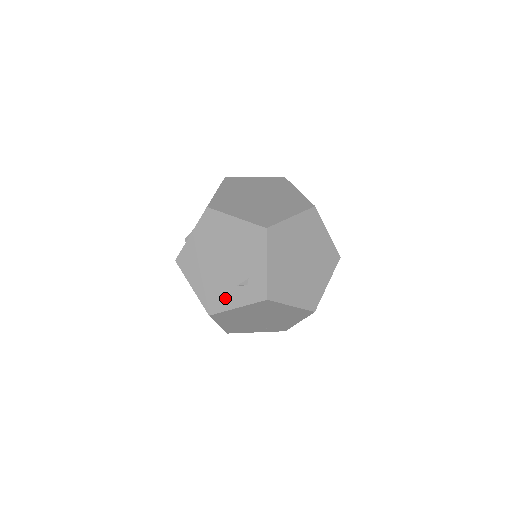
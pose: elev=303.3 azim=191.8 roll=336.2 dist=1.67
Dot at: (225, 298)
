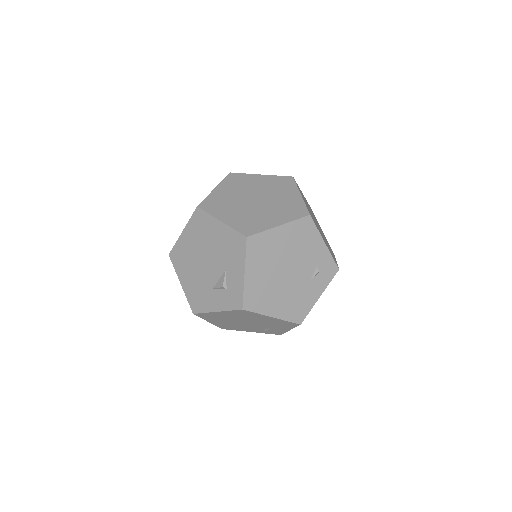
Dot at: (306, 298)
